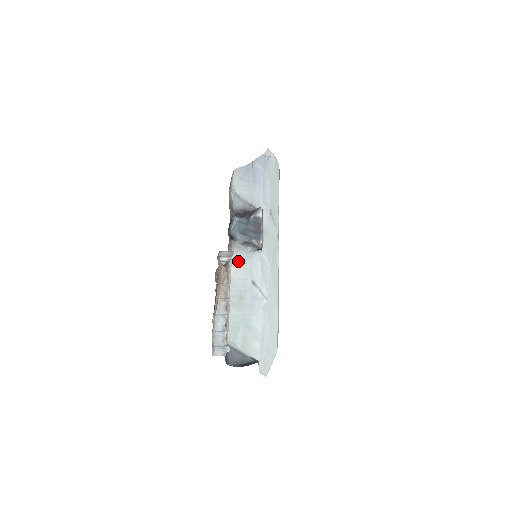
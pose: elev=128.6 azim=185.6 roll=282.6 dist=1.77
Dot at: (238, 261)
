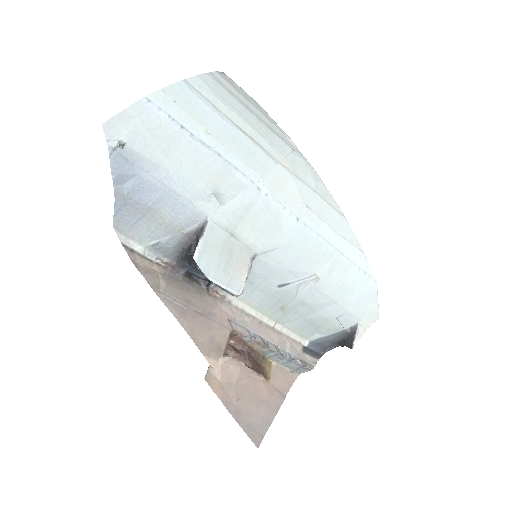
Dot at: occluded
